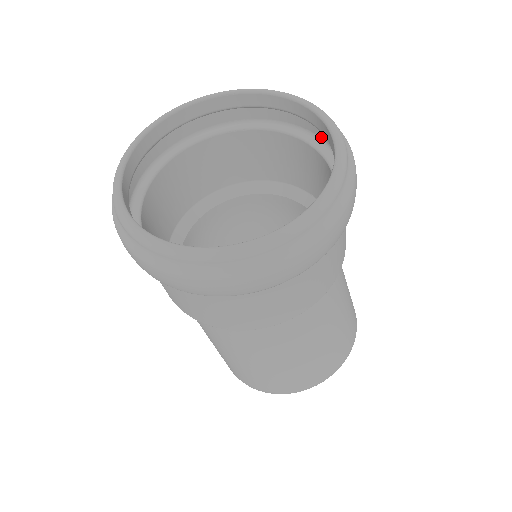
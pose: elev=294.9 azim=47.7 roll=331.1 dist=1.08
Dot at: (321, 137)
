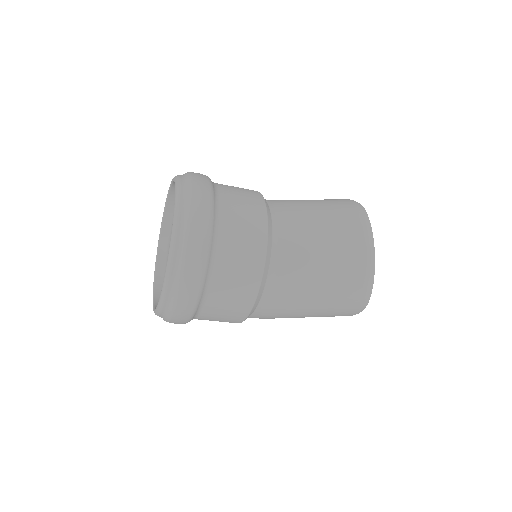
Dot at: occluded
